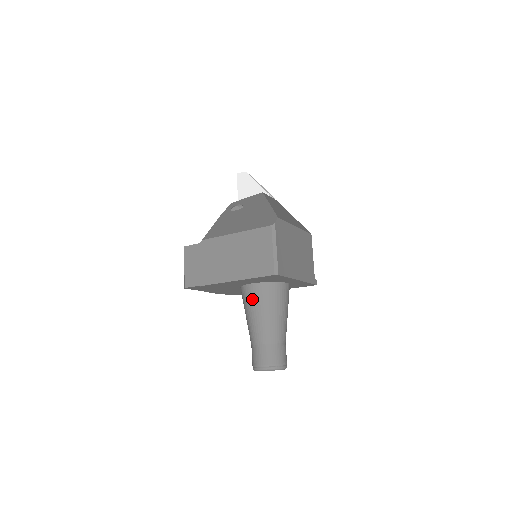
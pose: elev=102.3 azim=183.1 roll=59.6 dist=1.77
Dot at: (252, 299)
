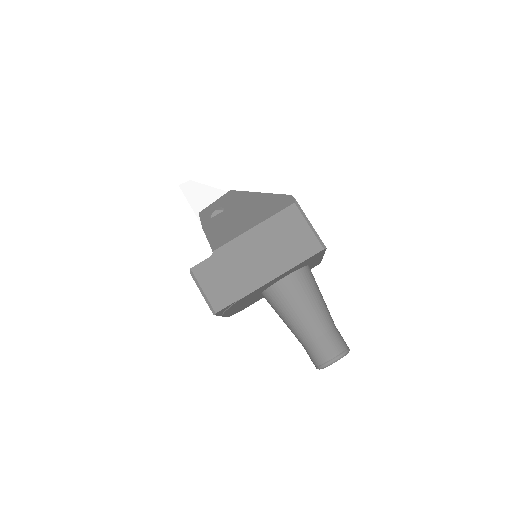
Dot at: (291, 294)
